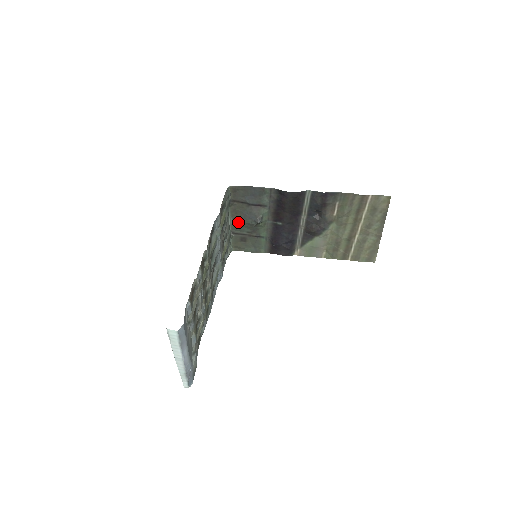
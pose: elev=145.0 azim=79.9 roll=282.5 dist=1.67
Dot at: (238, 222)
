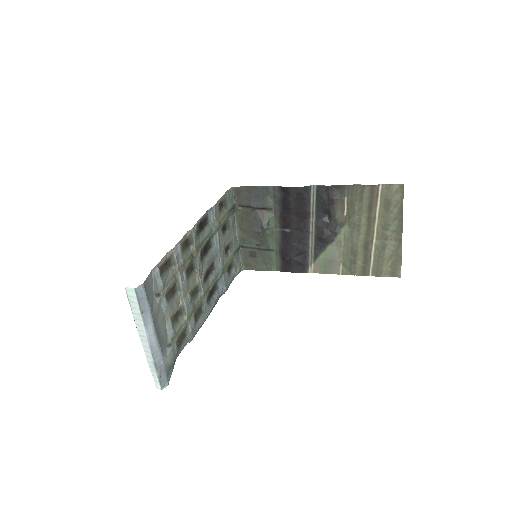
Dot at: (245, 232)
